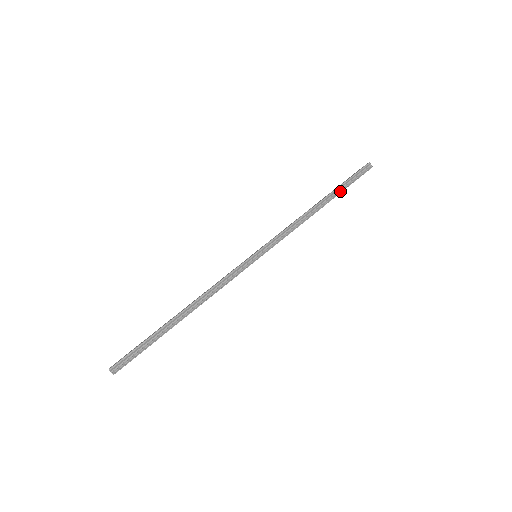
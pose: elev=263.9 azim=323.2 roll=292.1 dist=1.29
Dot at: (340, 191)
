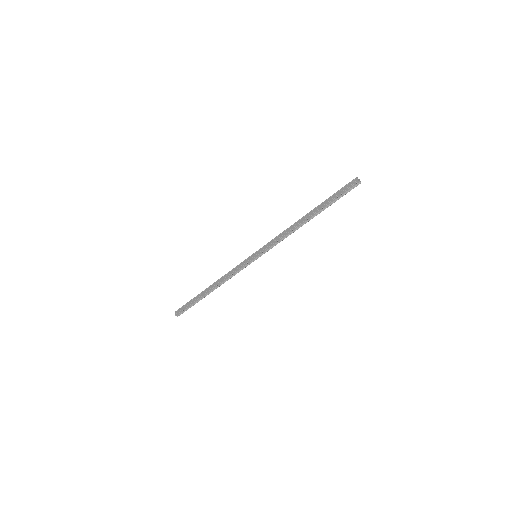
Dot at: occluded
